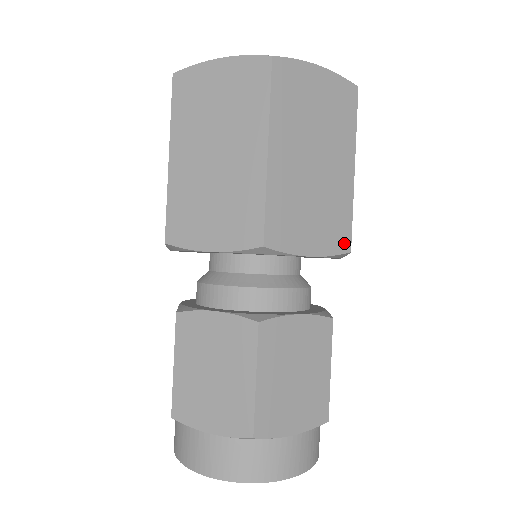
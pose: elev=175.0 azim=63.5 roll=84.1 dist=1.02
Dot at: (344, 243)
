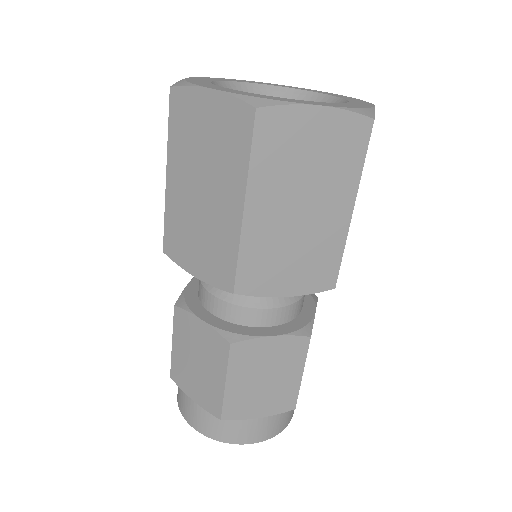
Dot at: occluded
